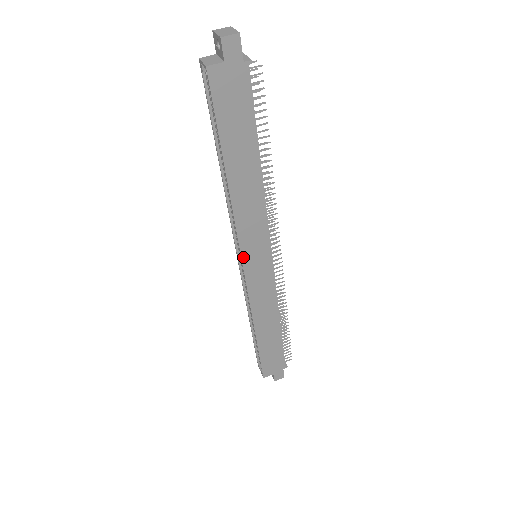
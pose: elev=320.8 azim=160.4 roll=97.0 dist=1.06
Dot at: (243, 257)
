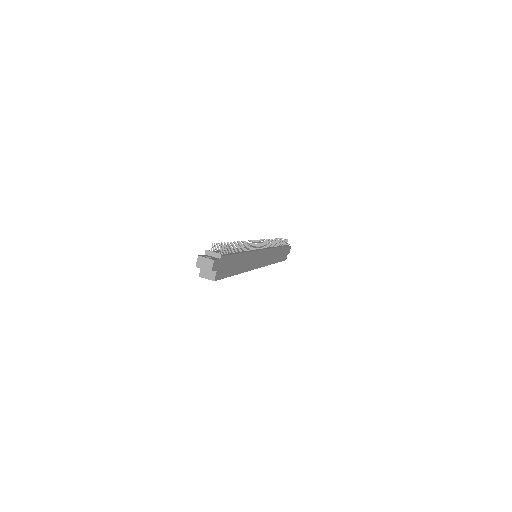
Dot at: (257, 267)
